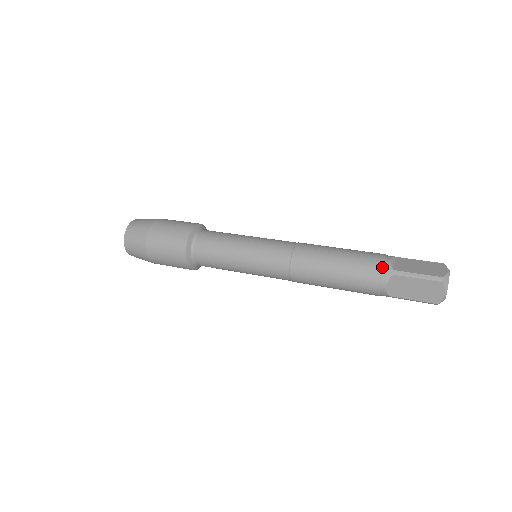
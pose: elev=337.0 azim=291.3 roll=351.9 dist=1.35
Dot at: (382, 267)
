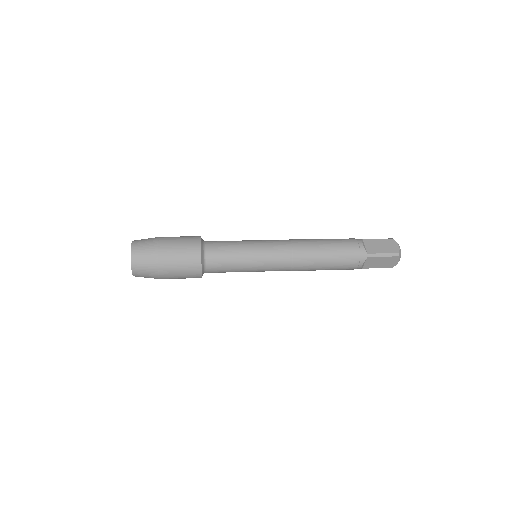
Dot at: occluded
